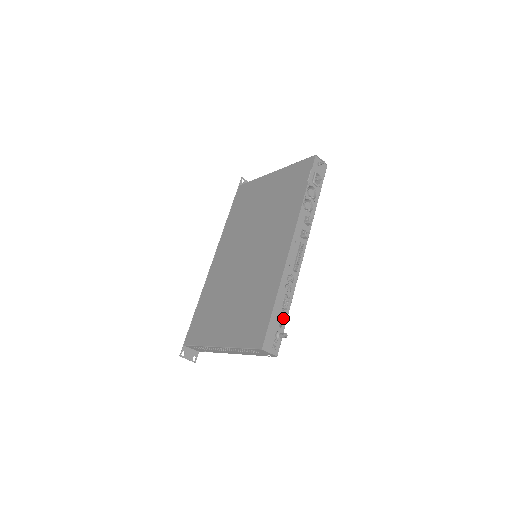
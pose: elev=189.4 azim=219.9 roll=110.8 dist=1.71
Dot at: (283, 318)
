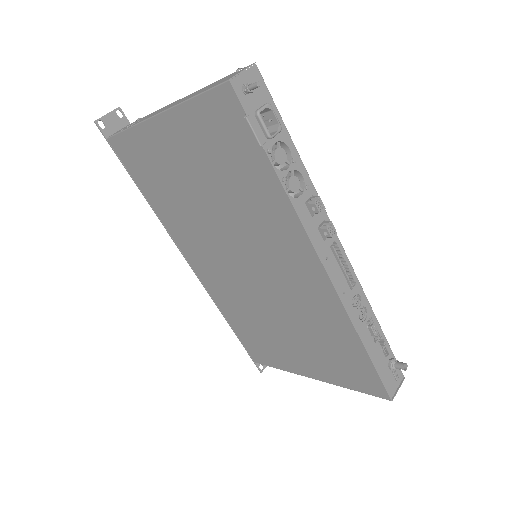
Dot at: occluded
